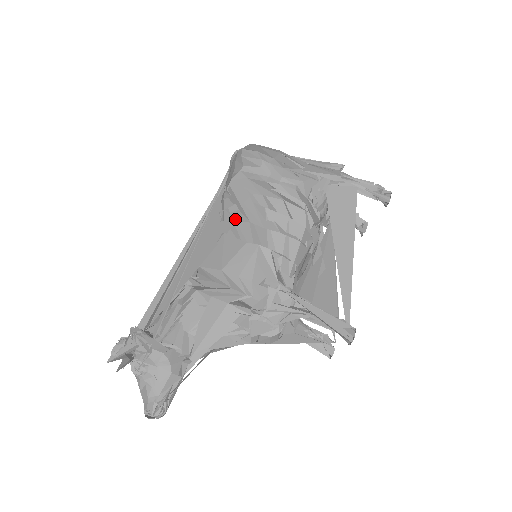
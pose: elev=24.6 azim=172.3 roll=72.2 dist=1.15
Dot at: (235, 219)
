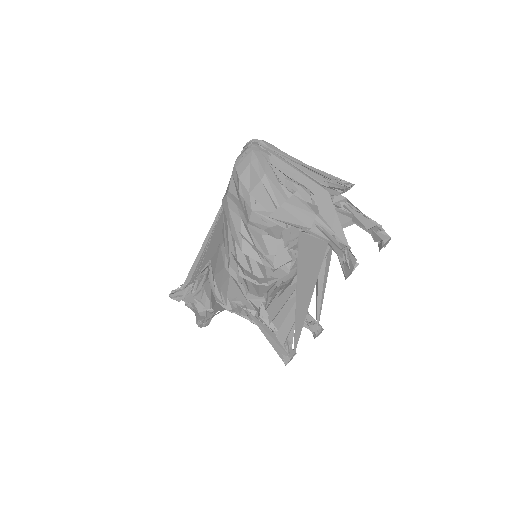
Dot at: (224, 239)
